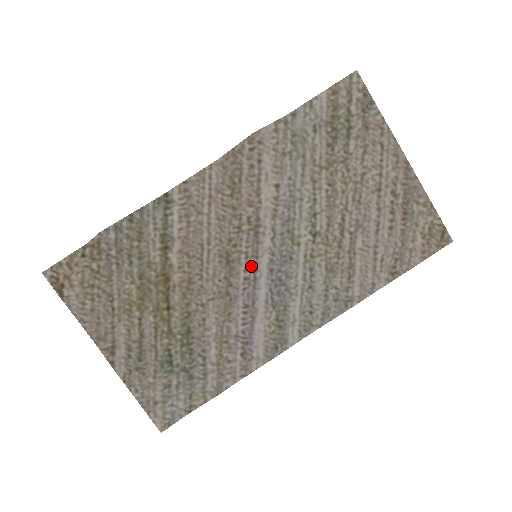
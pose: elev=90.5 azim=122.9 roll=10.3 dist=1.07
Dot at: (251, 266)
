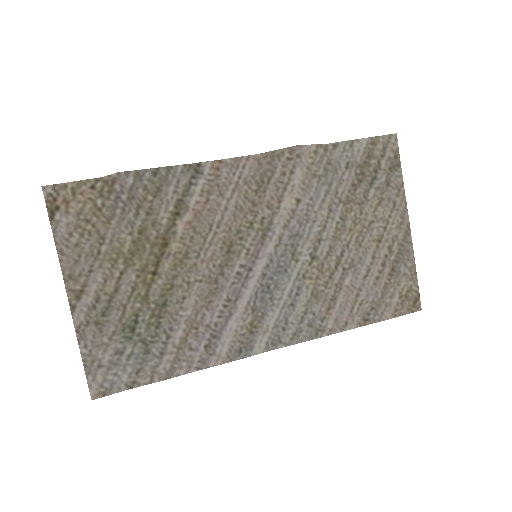
Dot at: (248, 264)
